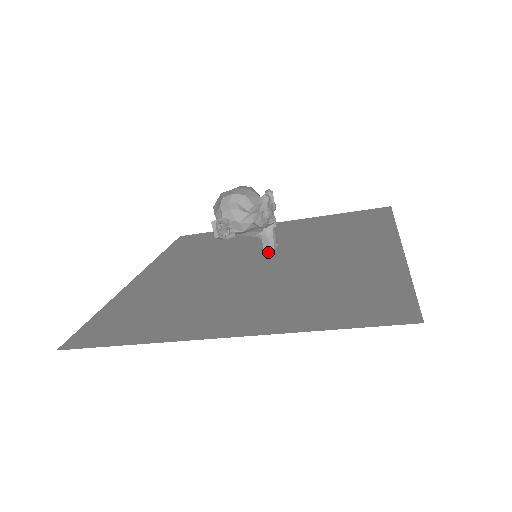
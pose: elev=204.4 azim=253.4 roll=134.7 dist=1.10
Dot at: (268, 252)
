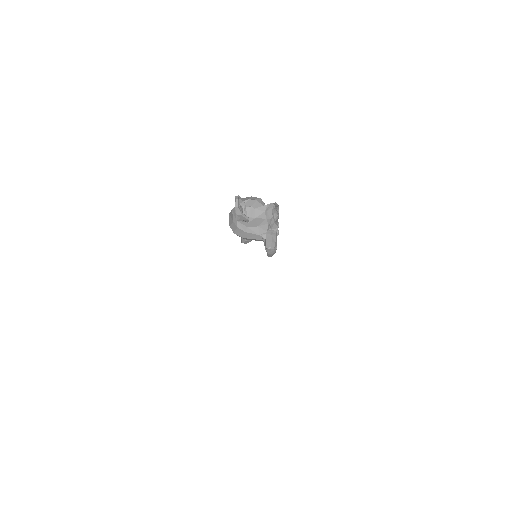
Dot at: (270, 245)
